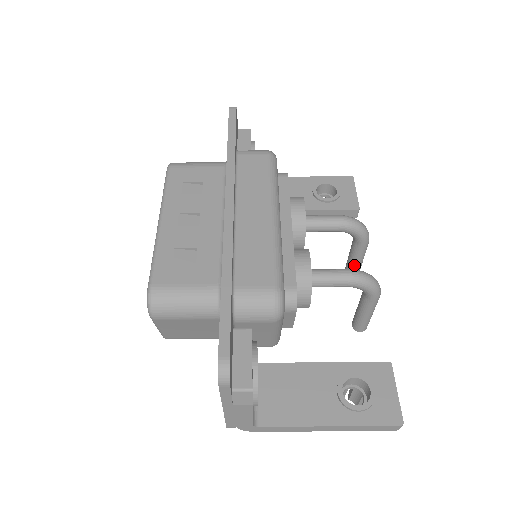
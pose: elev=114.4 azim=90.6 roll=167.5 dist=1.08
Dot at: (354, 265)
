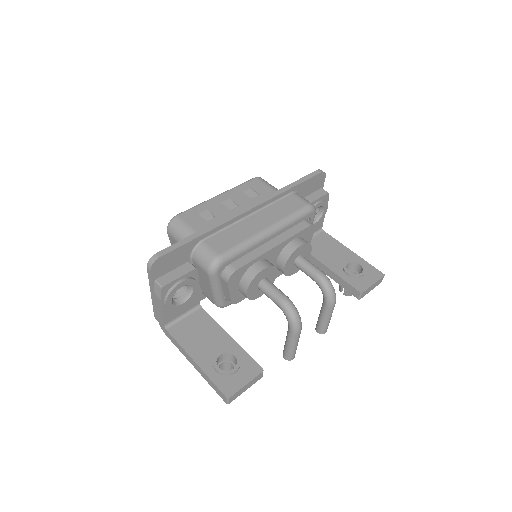
Dot at: (320, 319)
